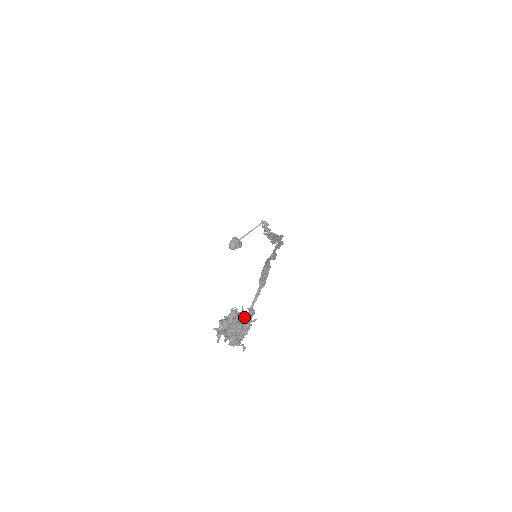
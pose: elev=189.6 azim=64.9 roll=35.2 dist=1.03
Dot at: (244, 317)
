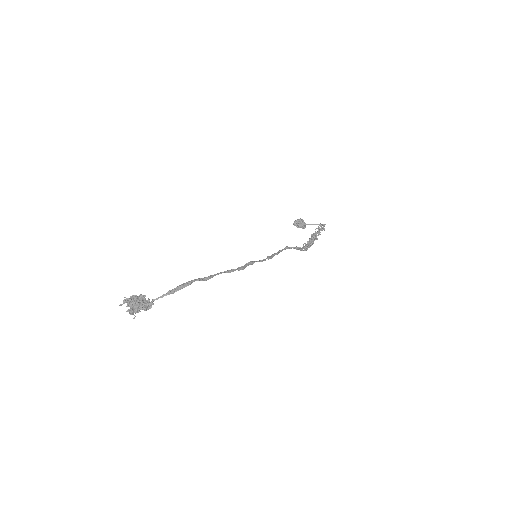
Dot at: (145, 303)
